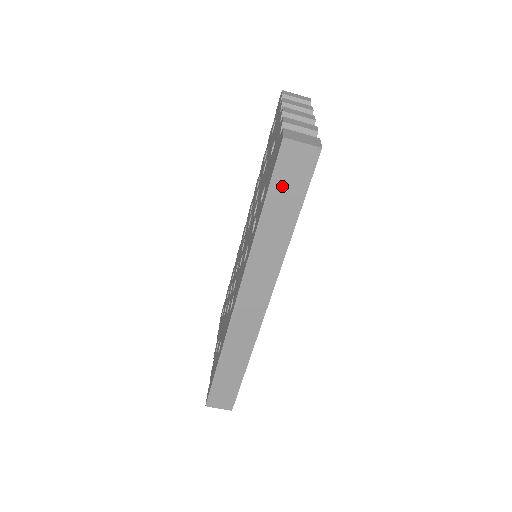
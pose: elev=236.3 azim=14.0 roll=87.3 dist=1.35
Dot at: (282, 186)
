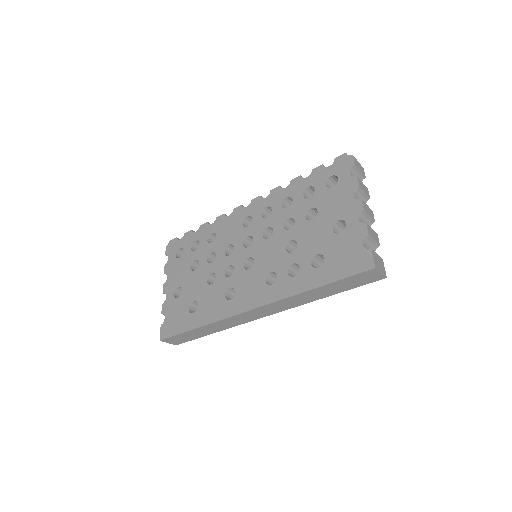
Dot at: (346, 282)
